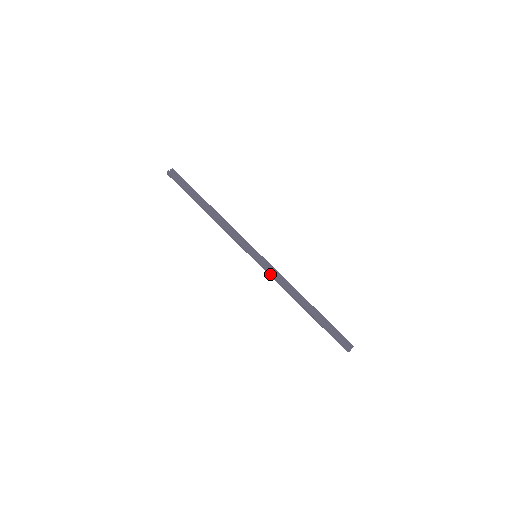
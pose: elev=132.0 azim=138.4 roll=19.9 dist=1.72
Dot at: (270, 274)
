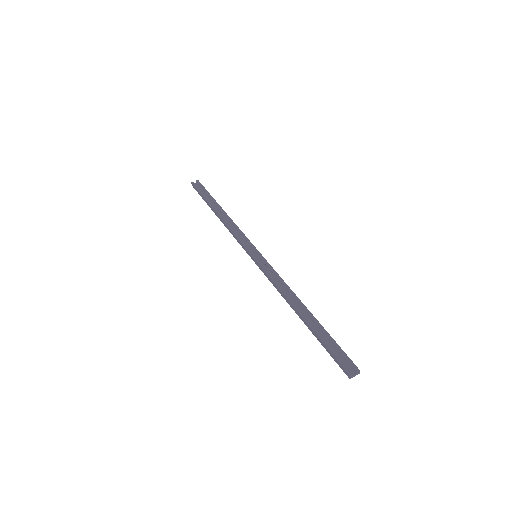
Dot at: (266, 274)
